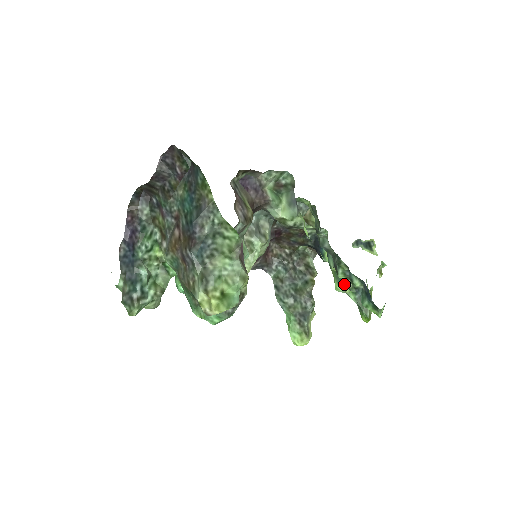
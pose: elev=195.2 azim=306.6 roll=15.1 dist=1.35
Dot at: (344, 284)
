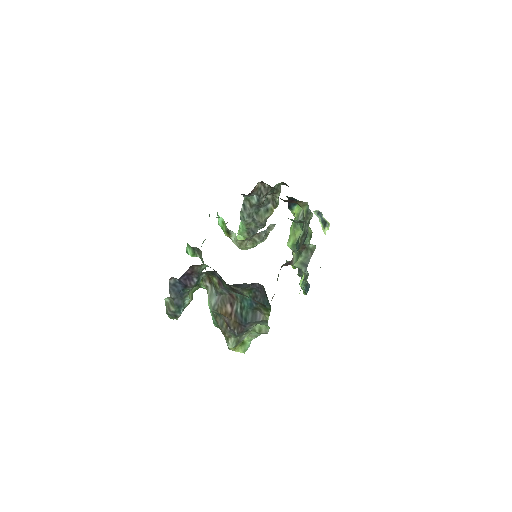
Dot at: occluded
